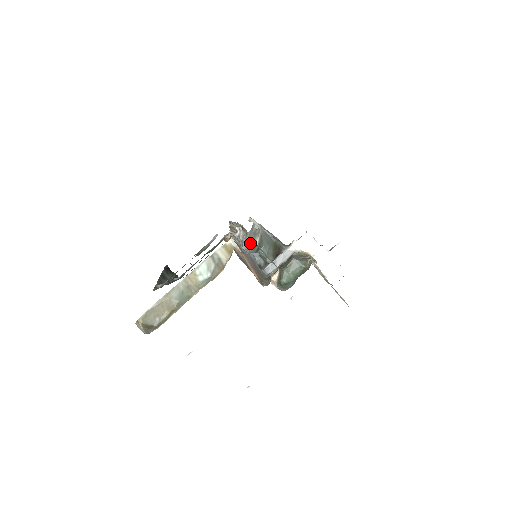
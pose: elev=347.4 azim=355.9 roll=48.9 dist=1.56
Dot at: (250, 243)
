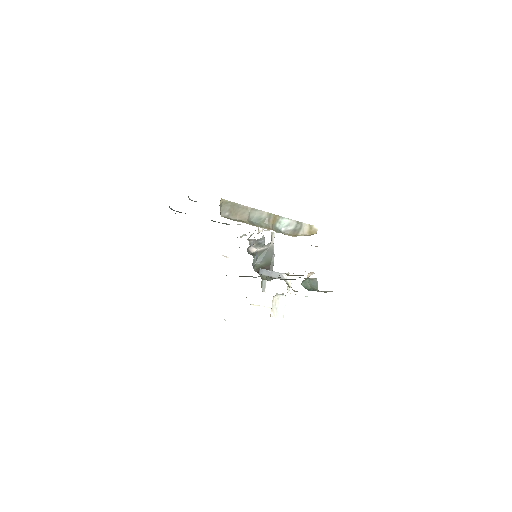
Dot at: occluded
